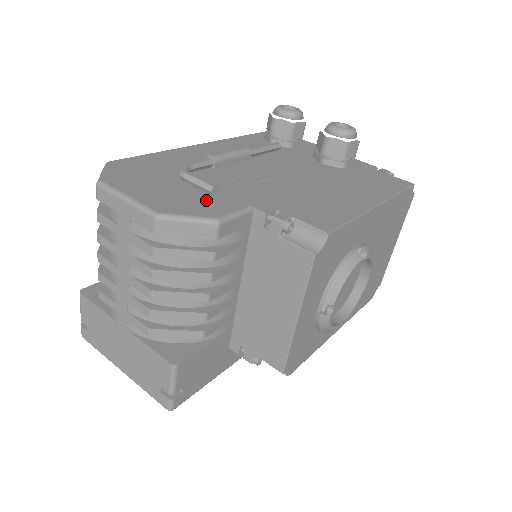
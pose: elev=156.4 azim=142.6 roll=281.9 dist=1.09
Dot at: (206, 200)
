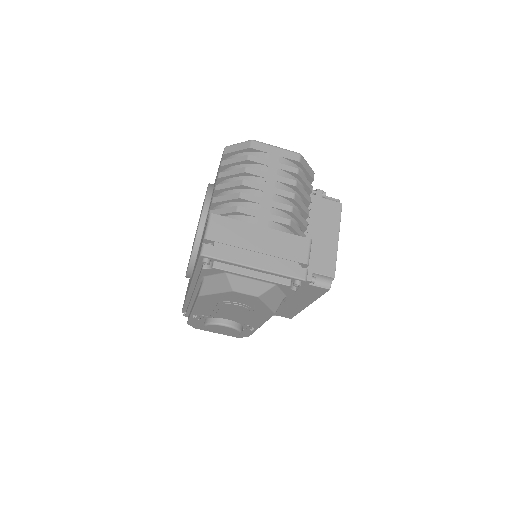
Dot at: occluded
